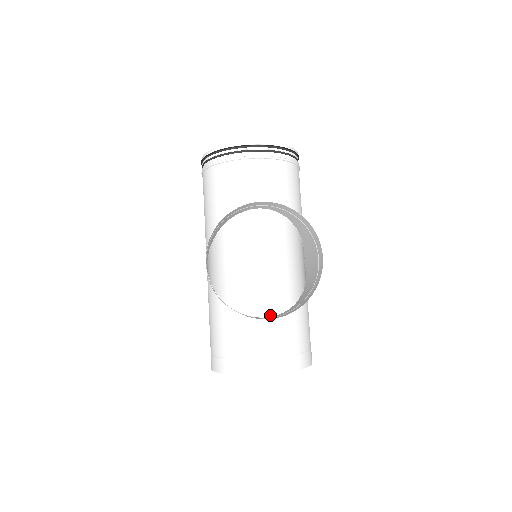
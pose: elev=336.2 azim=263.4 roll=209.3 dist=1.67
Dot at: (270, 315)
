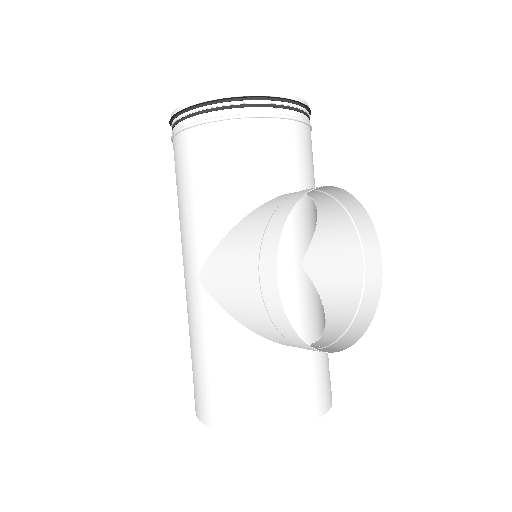
Dot at: occluded
